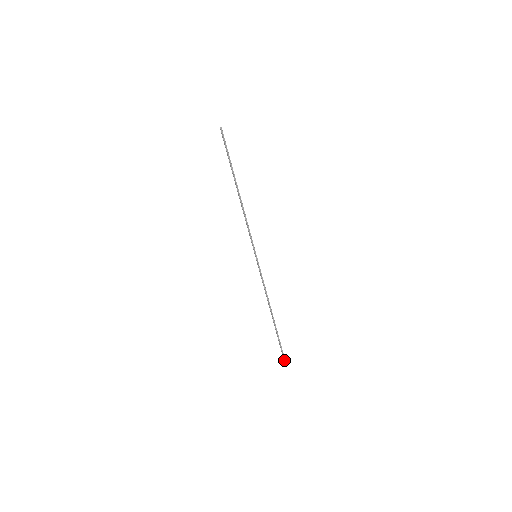
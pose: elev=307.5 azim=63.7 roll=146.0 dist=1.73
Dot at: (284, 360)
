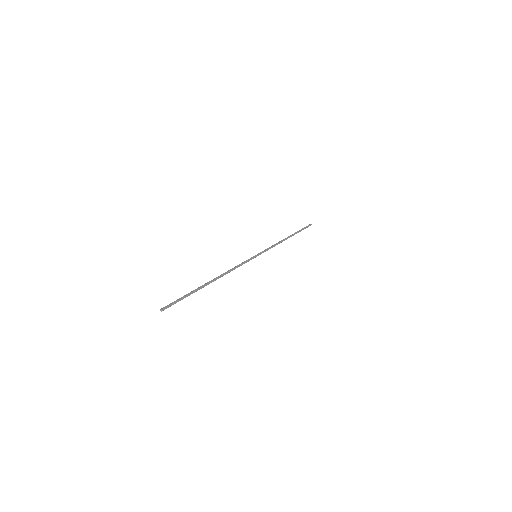
Dot at: (162, 309)
